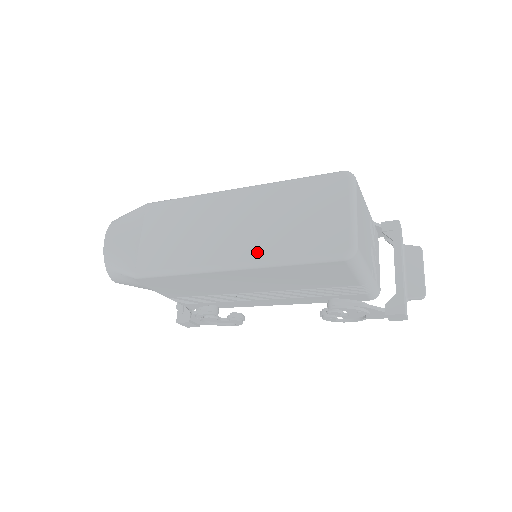
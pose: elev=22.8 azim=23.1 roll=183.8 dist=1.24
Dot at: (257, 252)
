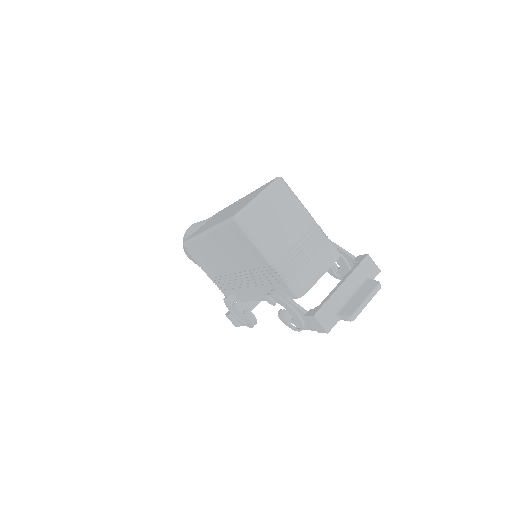
Dot at: occluded
